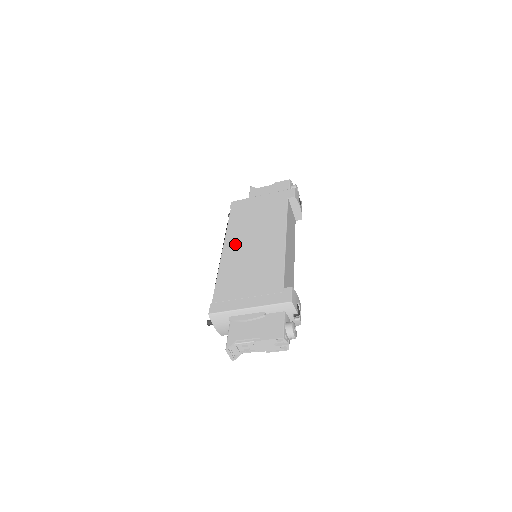
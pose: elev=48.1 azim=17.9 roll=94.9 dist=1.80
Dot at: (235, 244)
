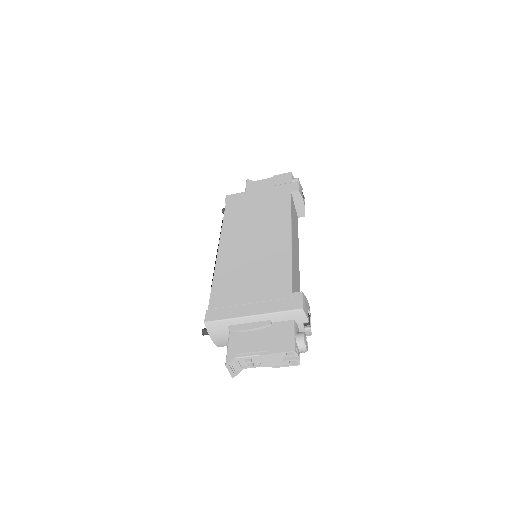
Dot at: (233, 242)
